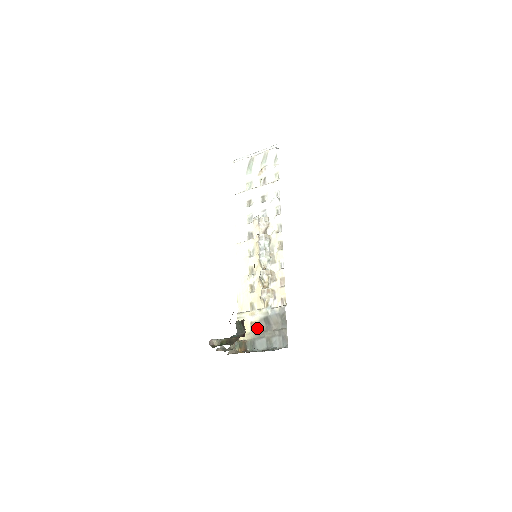
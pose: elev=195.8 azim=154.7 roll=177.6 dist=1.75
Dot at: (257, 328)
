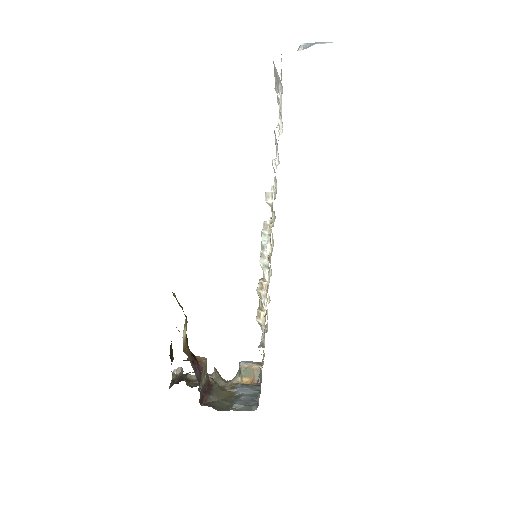
Dot at: occluded
